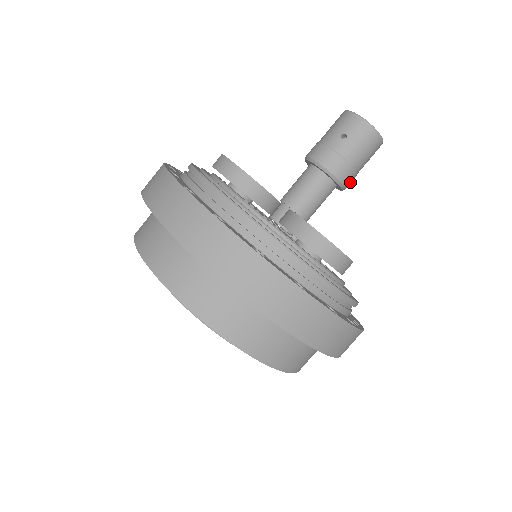
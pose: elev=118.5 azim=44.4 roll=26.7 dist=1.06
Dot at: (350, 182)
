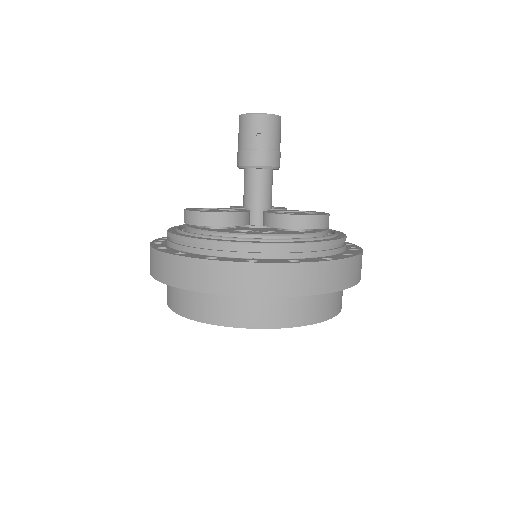
Dot at: occluded
